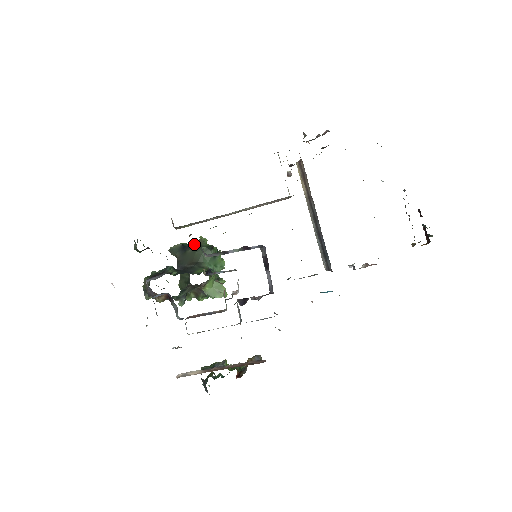
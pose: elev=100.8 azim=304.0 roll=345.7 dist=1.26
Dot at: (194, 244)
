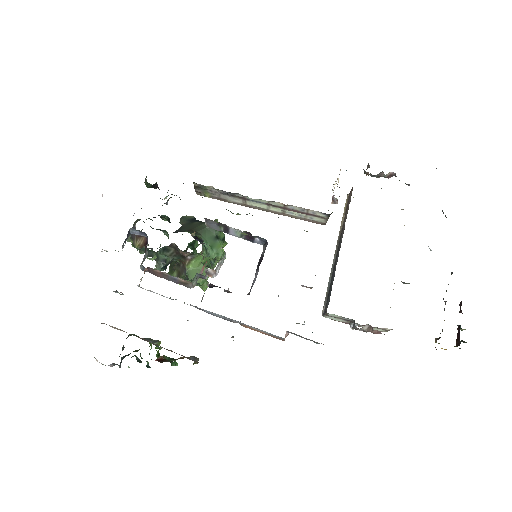
Dot at: occluded
